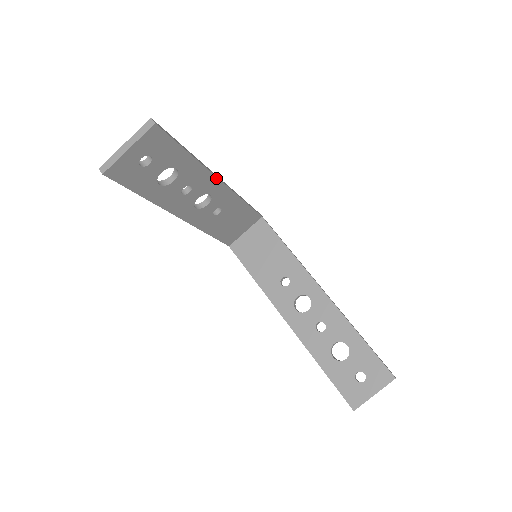
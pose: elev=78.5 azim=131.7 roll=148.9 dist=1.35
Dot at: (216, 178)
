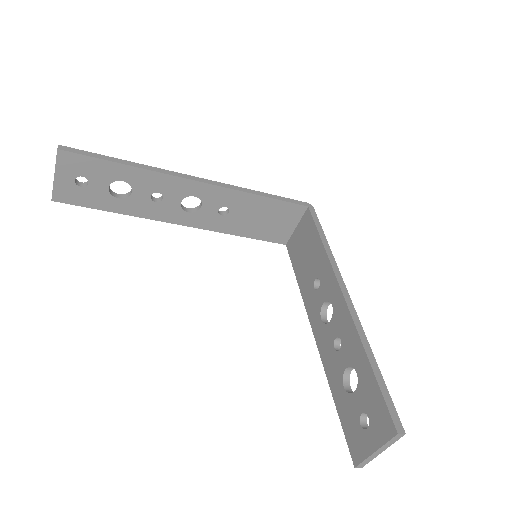
Dot at: (184, 179)
